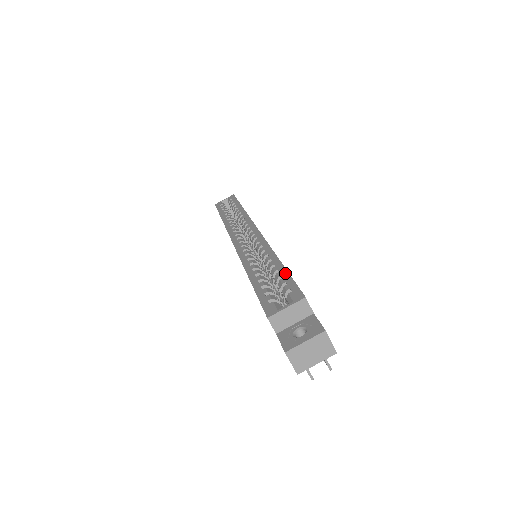
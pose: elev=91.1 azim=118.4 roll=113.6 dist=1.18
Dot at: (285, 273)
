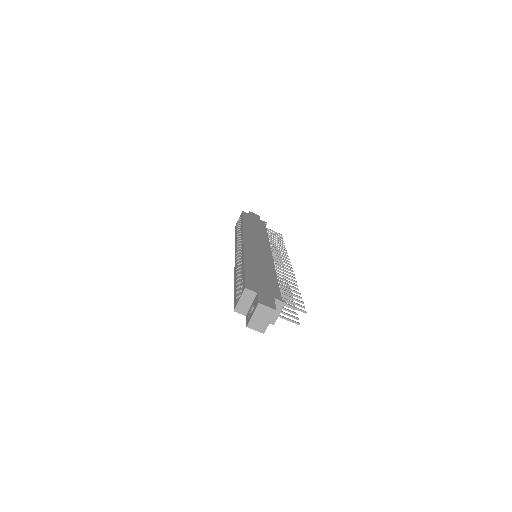
Dot at: (243, 273)
